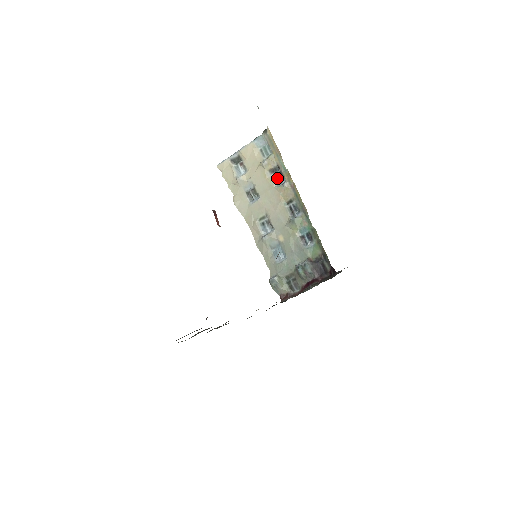
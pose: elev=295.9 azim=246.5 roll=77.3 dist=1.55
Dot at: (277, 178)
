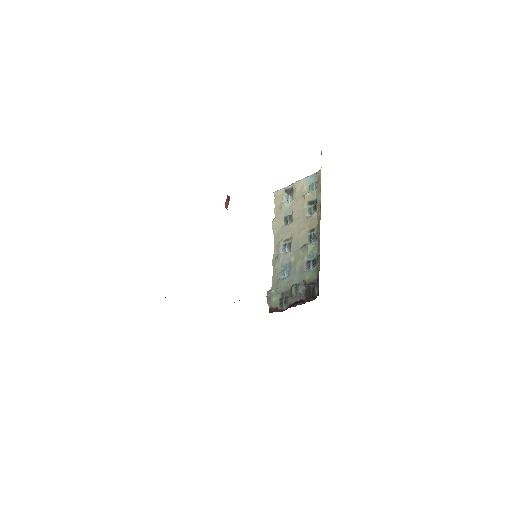
Dot at: (311, 209)
